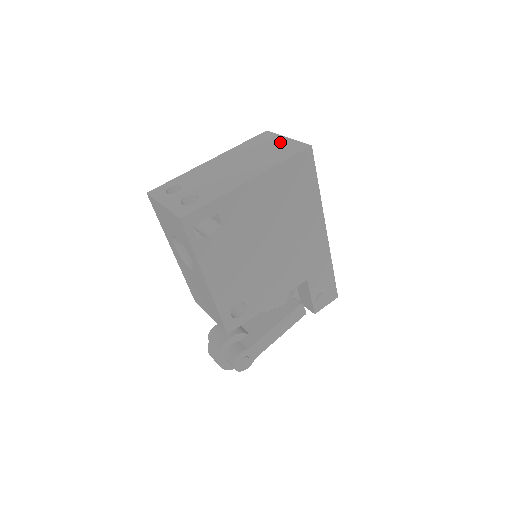
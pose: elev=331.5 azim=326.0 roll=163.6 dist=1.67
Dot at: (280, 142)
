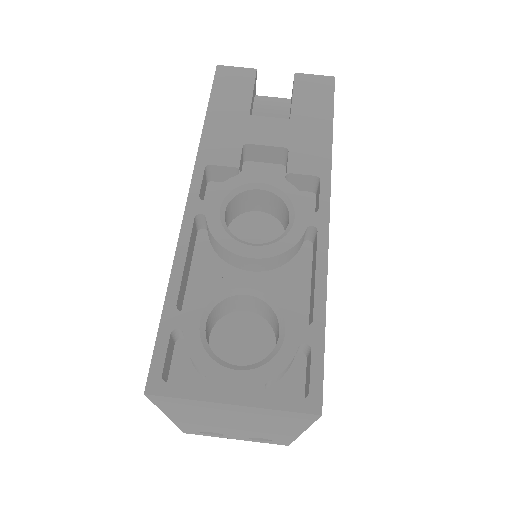
Dot at: (236, 411)
